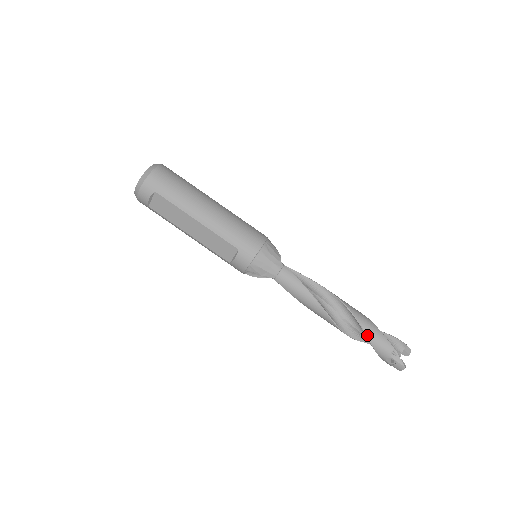
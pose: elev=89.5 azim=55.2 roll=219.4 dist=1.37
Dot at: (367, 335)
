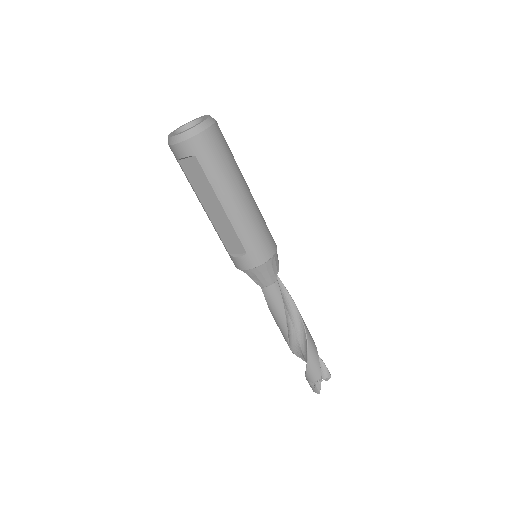
Dot at: (308, 362)
